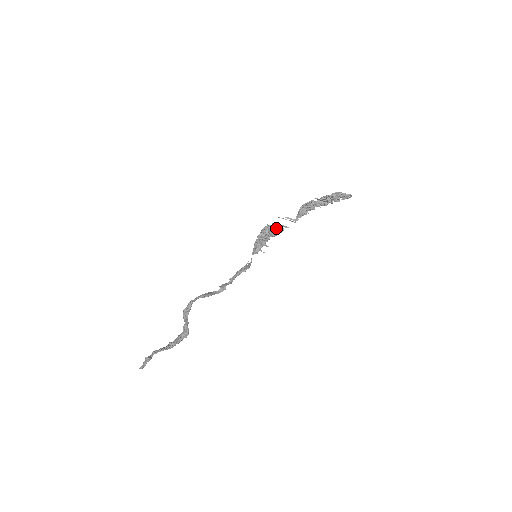
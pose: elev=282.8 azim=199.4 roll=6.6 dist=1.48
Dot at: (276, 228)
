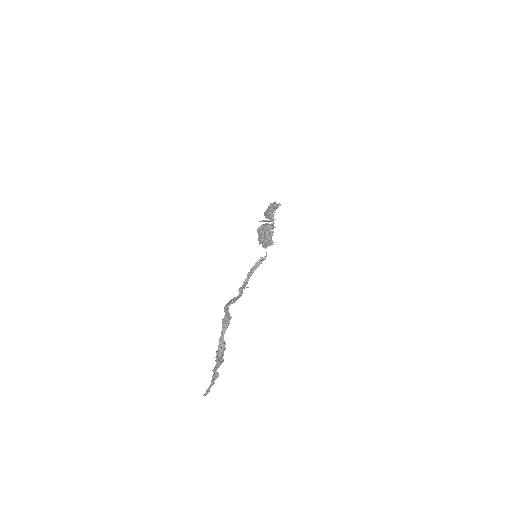
Dot at: (269, 226)
